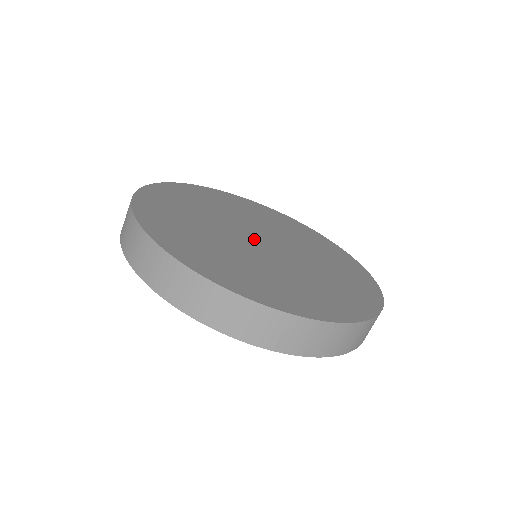
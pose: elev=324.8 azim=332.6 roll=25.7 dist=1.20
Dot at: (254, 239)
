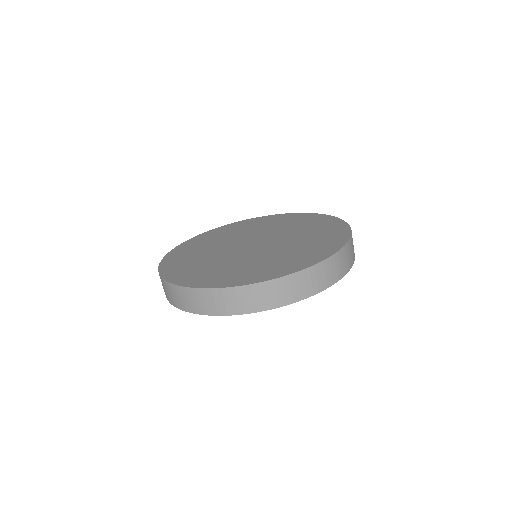
Dot at: (246, 245)
